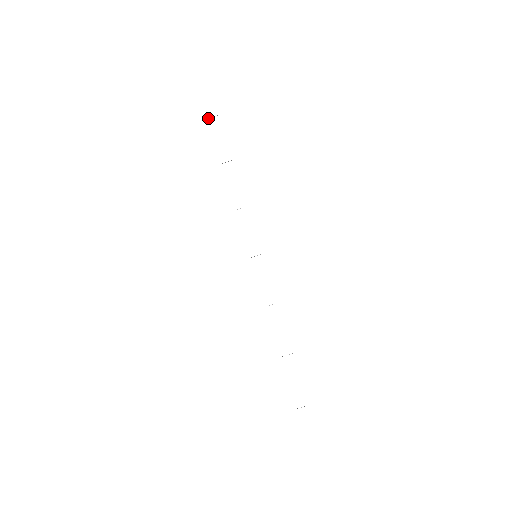
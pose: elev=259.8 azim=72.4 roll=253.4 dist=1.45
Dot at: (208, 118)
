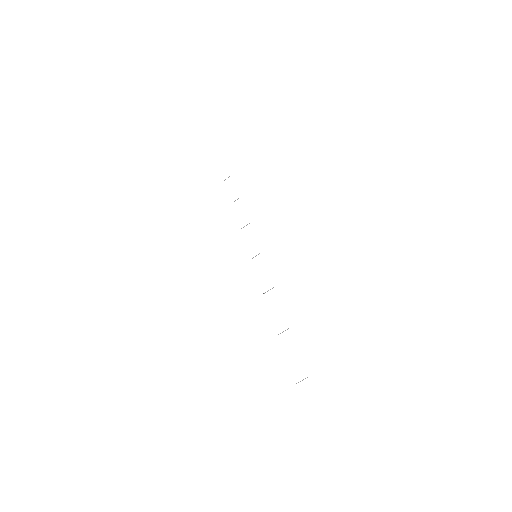
Dot at: (224, 180)
